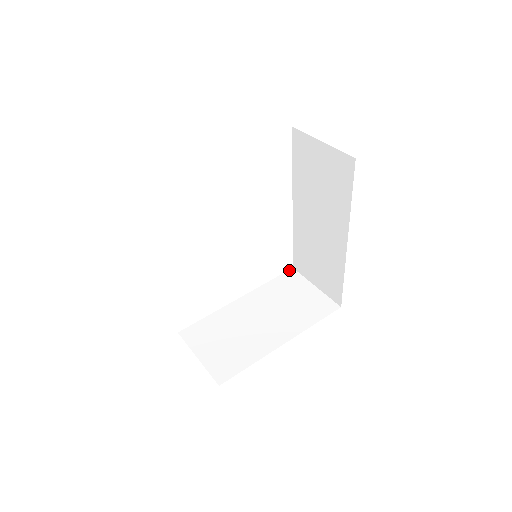
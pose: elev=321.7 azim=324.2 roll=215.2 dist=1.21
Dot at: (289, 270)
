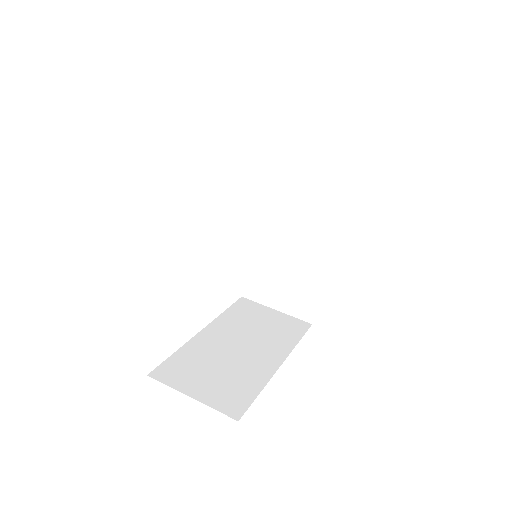
Dot at: (239, 299)
